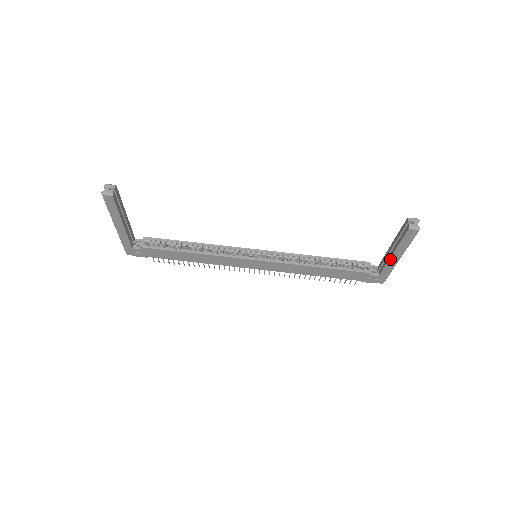
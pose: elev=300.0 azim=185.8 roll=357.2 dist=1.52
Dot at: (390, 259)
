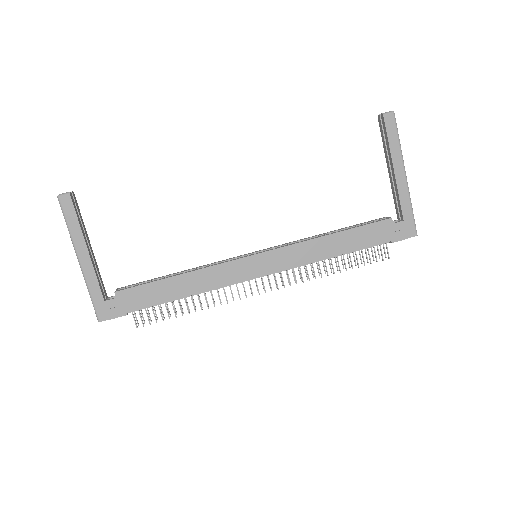
Dot at: (396, 179)
